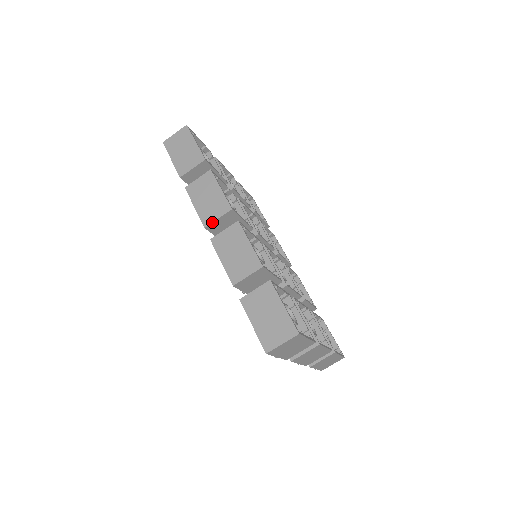
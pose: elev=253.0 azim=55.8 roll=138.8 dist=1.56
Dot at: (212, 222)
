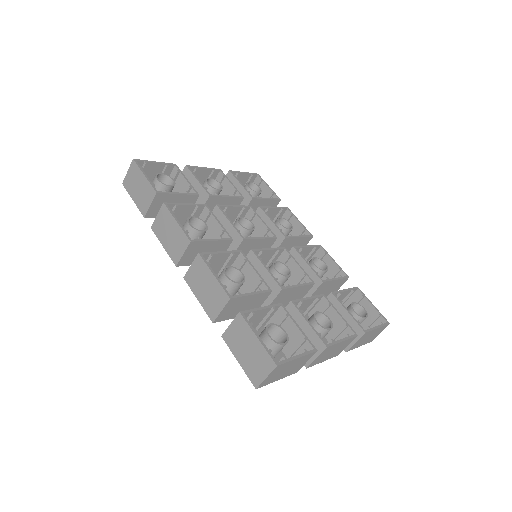
Dot at: (180, 259)
